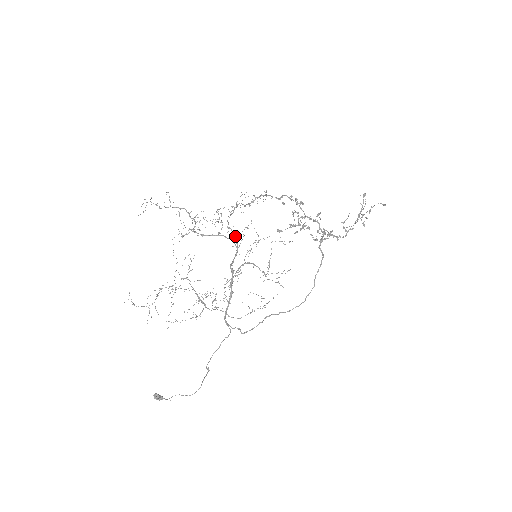
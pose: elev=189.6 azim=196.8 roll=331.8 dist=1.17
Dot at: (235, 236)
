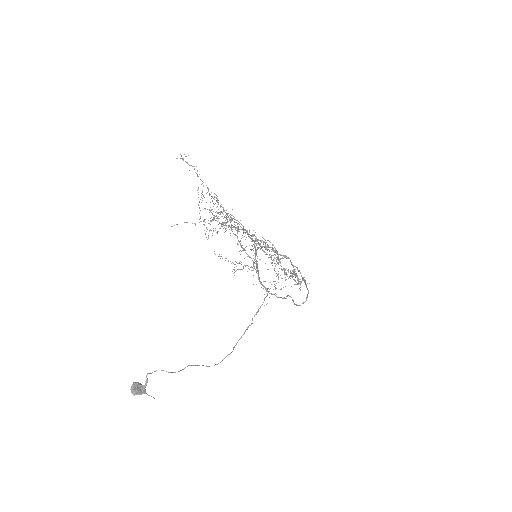
Dot at: (244, 229)
